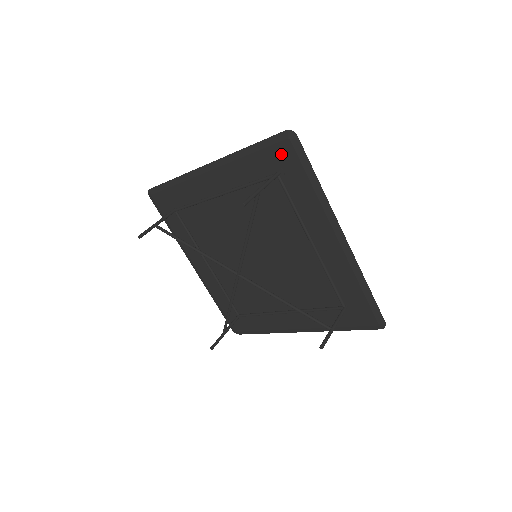
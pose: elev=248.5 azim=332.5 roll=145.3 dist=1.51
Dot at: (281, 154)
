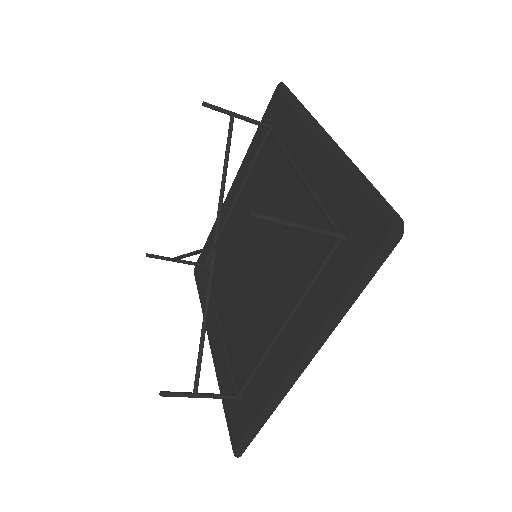
Dot at: (368, 228)
